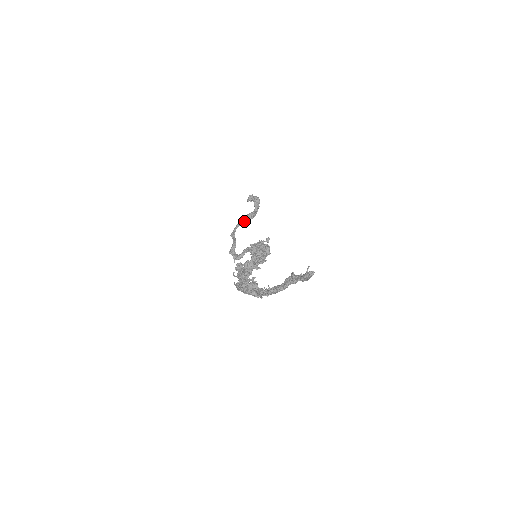
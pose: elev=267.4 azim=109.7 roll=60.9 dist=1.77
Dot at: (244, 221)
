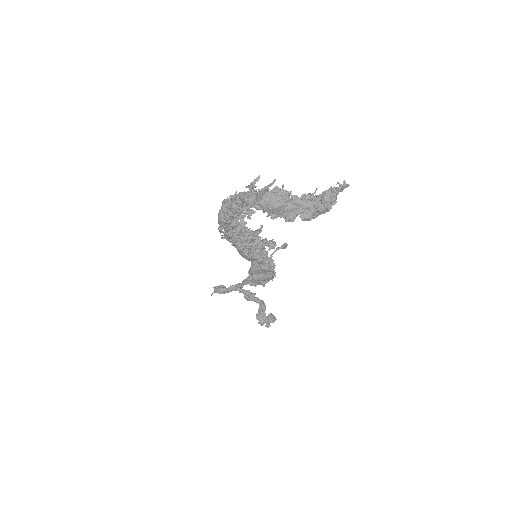
Dot at: (252, 293)
